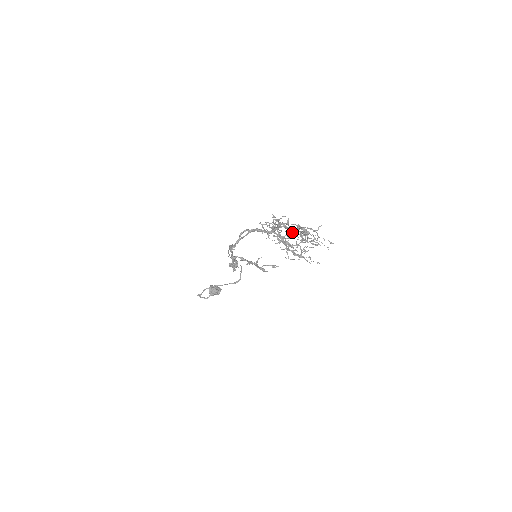
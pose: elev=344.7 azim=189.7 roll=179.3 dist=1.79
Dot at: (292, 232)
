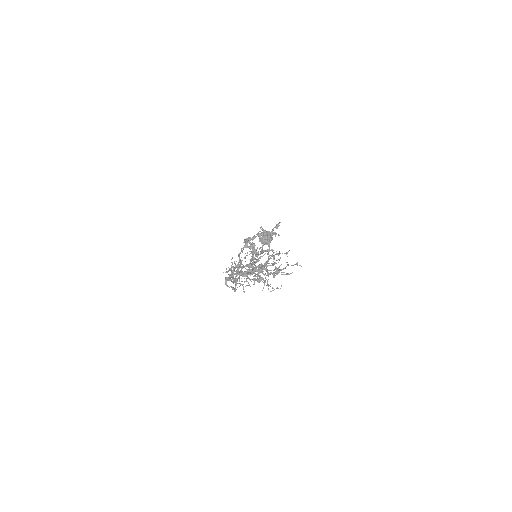
Dot at: (252, 265)
